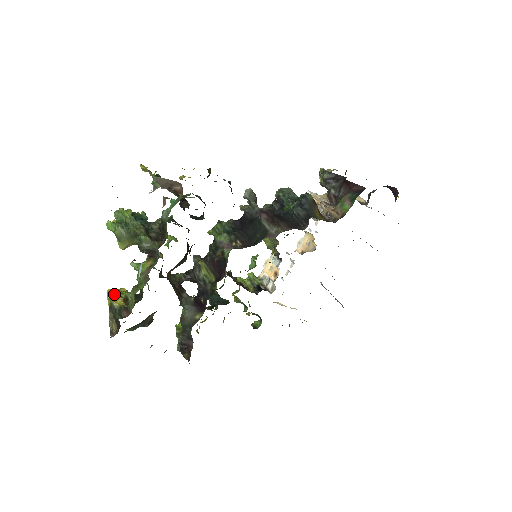
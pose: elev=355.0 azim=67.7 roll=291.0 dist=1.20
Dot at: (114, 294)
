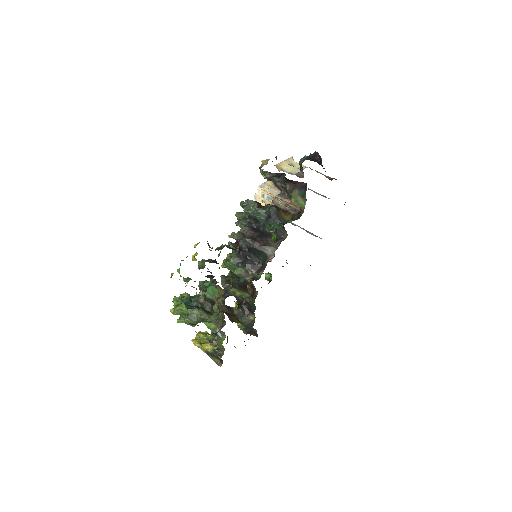
Dot at: (203, 346)
